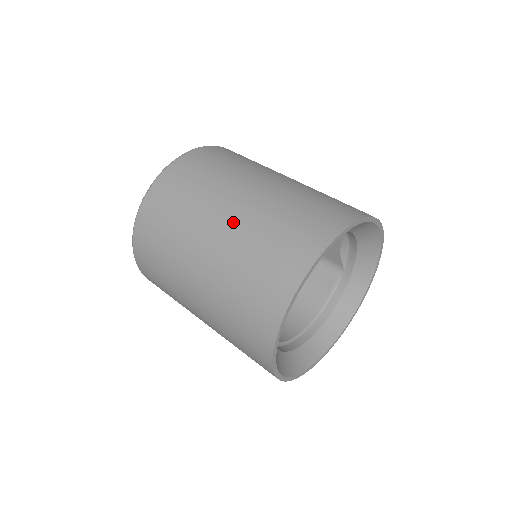
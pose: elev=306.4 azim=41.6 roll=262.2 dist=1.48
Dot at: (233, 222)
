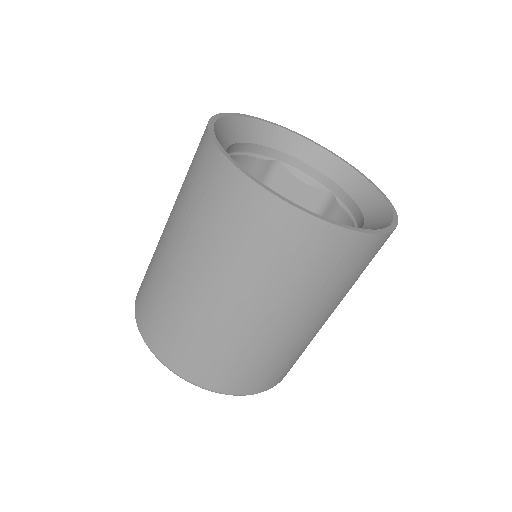
Dot at: (171, 211)
